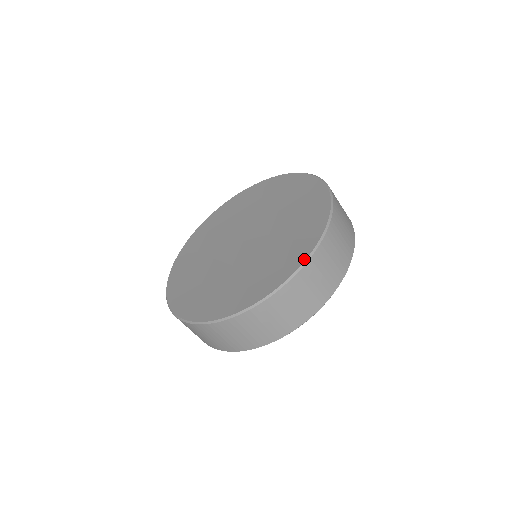
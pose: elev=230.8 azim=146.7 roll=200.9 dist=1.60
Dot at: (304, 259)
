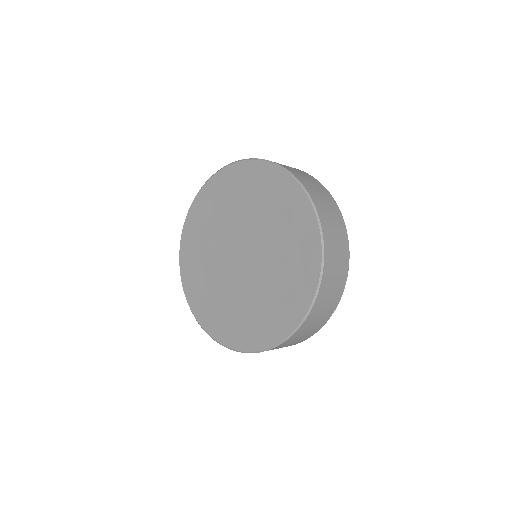
Dot at: (251, 350)
